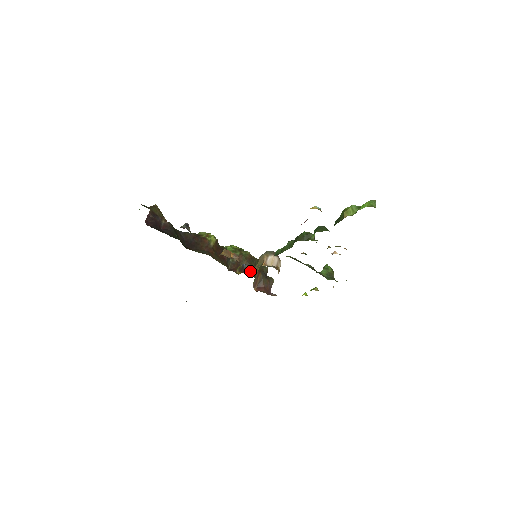
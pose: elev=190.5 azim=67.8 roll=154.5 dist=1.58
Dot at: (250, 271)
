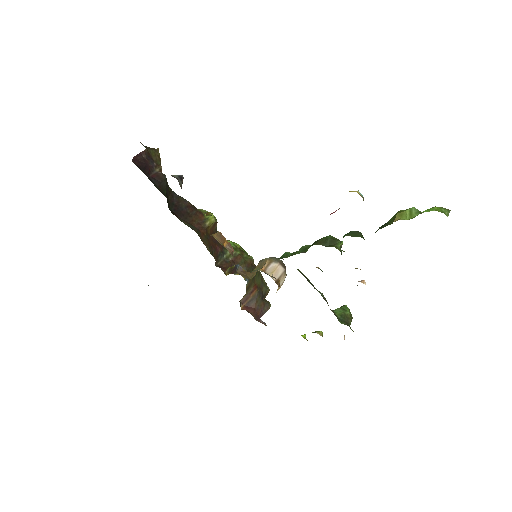
Dot at: (242, 274)
